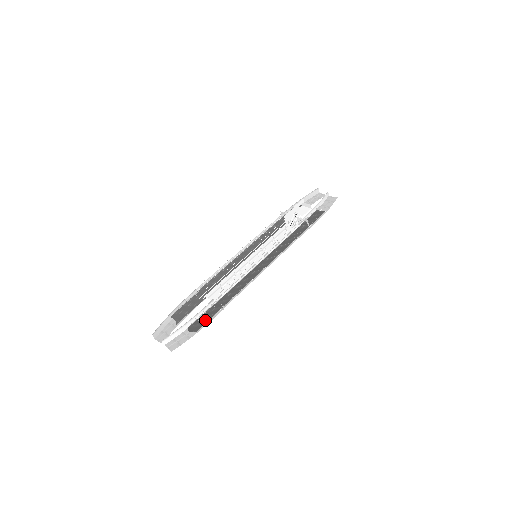
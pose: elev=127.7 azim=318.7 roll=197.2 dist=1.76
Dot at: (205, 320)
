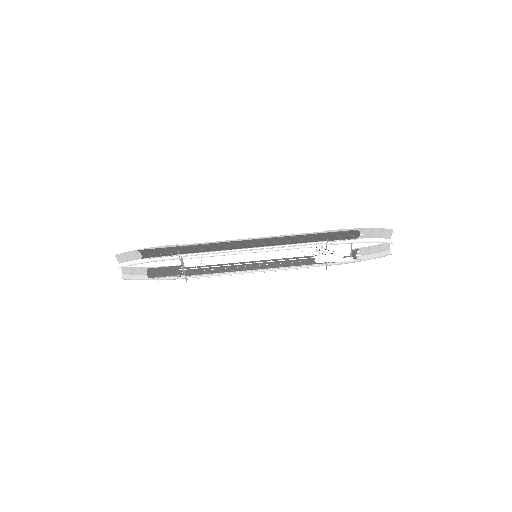
Dot at: (165, 276)
